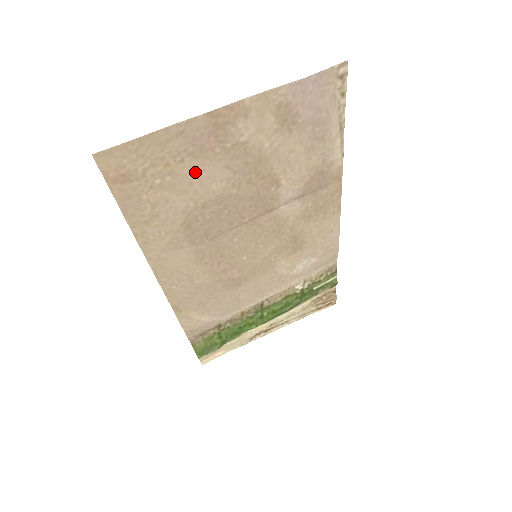
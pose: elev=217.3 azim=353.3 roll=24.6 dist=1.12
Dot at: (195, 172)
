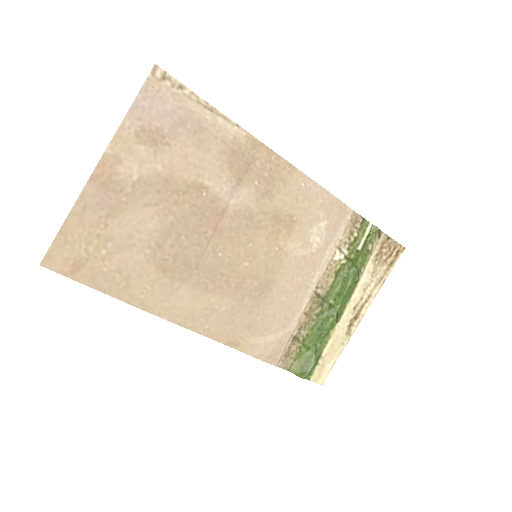
Dot at: (124, 226)
